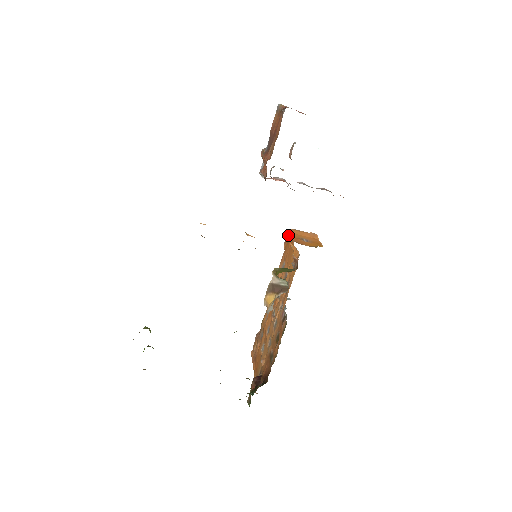
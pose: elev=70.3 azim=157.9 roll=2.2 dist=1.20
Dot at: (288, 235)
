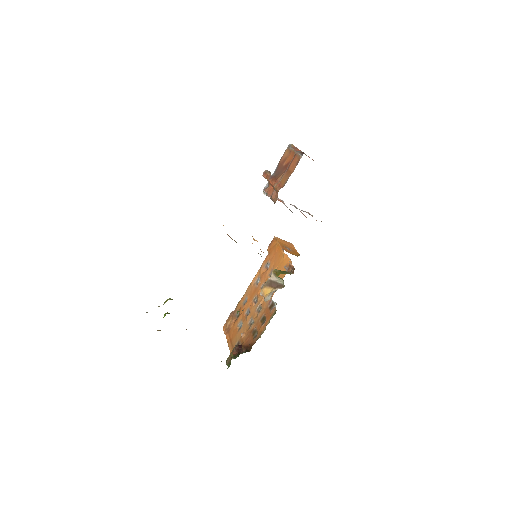
Dot at: (274, 242)
